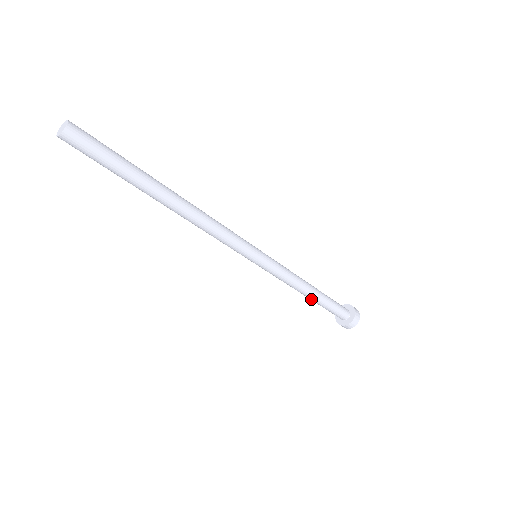
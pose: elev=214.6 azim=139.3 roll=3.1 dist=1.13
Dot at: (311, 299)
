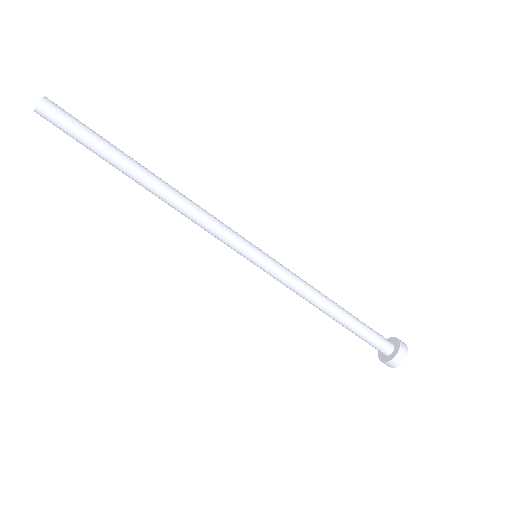
Dot at: (339, 317)
